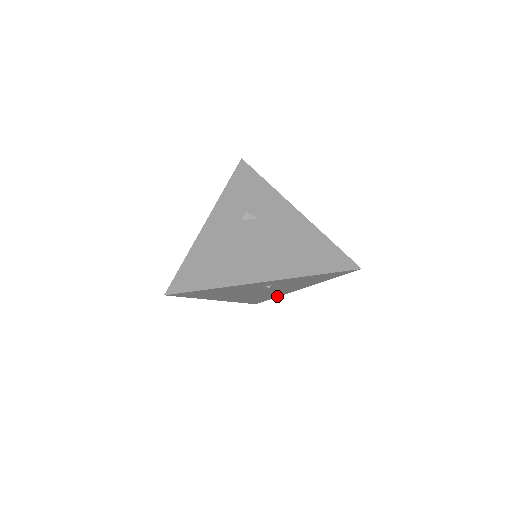
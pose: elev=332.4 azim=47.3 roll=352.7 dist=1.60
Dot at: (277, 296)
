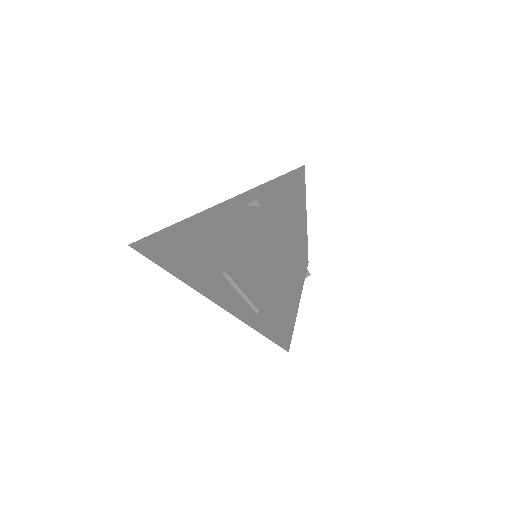
Dot at: (289, 333)
